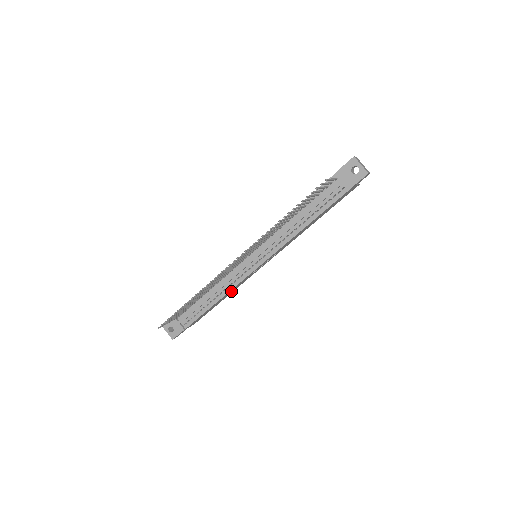
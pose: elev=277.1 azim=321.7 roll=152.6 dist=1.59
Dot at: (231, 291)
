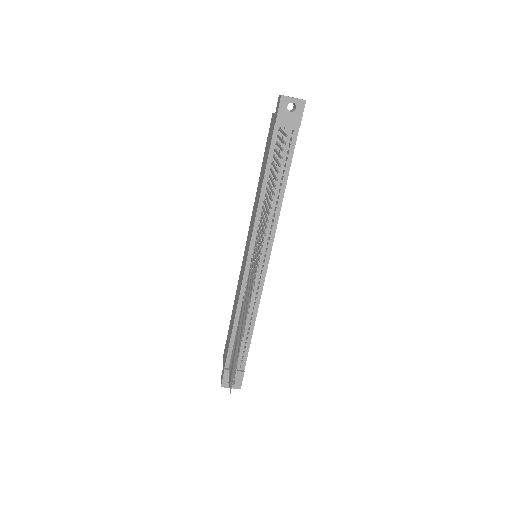
Dot at: occluded
